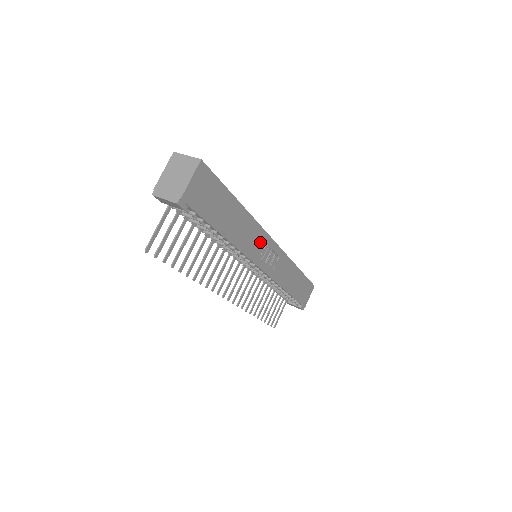
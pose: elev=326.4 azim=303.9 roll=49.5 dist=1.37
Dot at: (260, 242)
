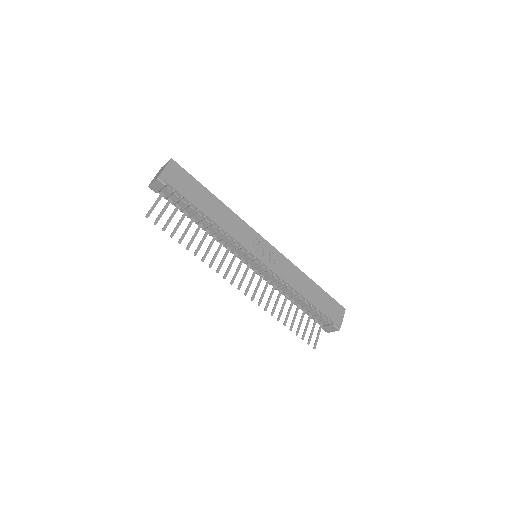
Dot at: (248, 234)
